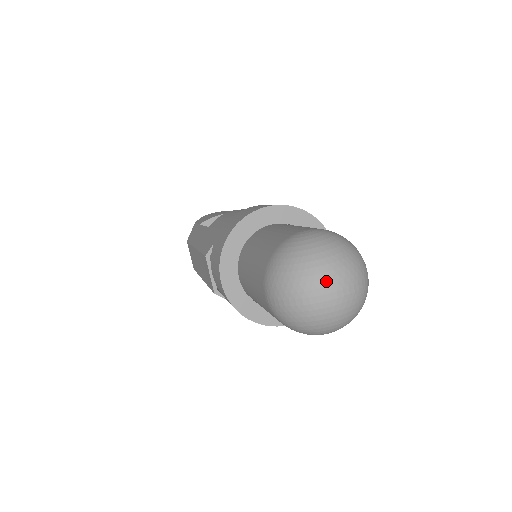
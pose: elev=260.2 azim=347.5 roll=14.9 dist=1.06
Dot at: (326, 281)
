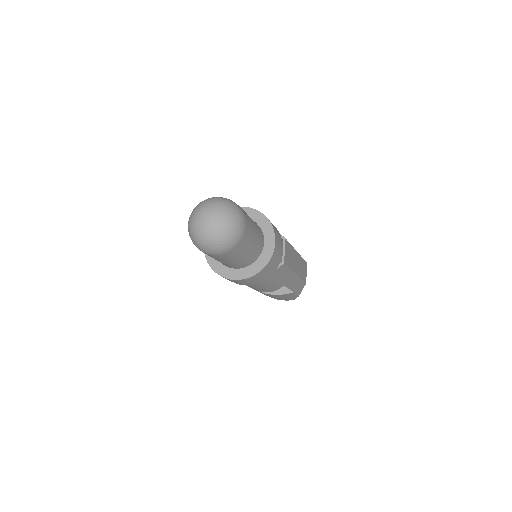
Dot at: (203, 212)
